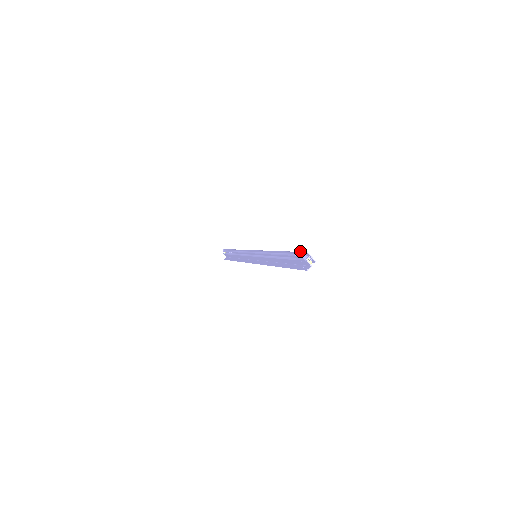
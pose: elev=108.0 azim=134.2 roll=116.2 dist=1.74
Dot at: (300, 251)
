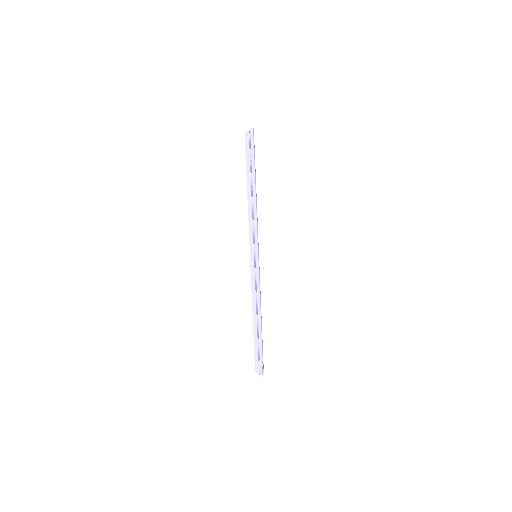
Dot at: (263, 366)
